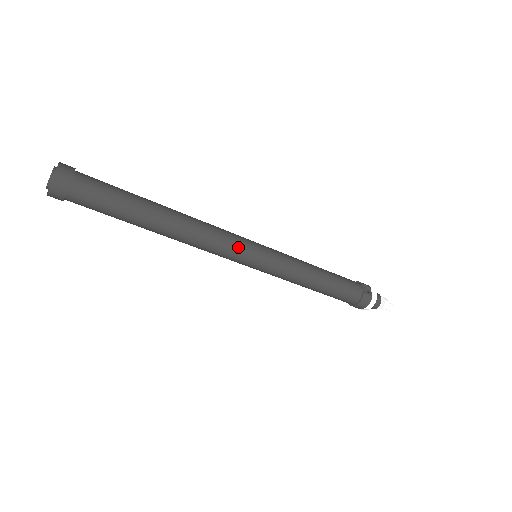
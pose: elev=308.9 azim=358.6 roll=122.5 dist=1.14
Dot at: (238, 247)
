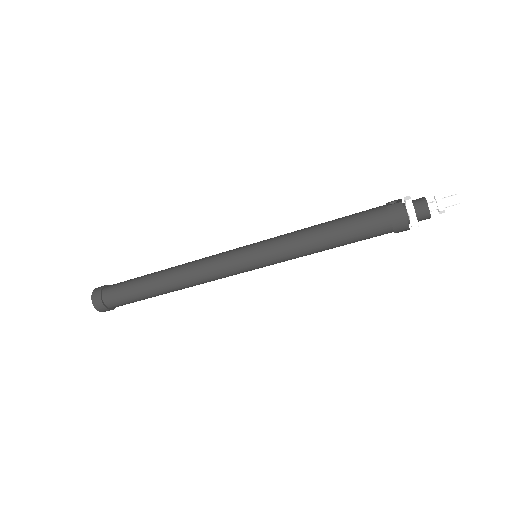
Dot at: (226, 256)
